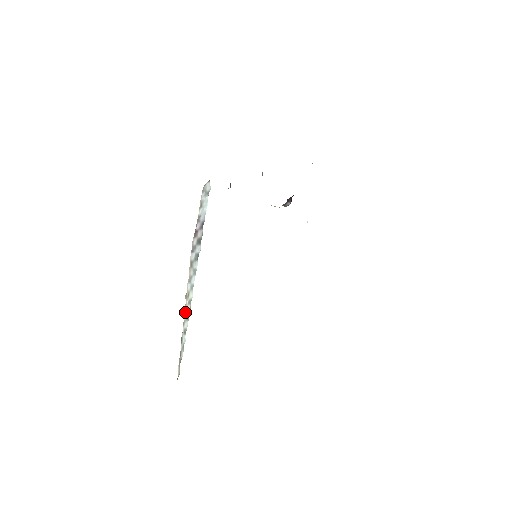
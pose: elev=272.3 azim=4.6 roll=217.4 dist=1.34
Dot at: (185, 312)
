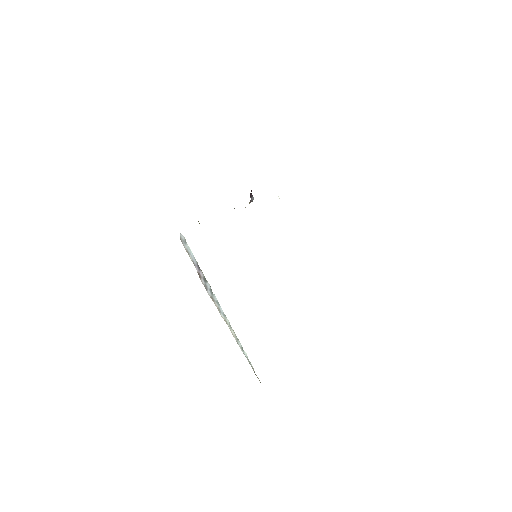
Dot at: (233, 335)
